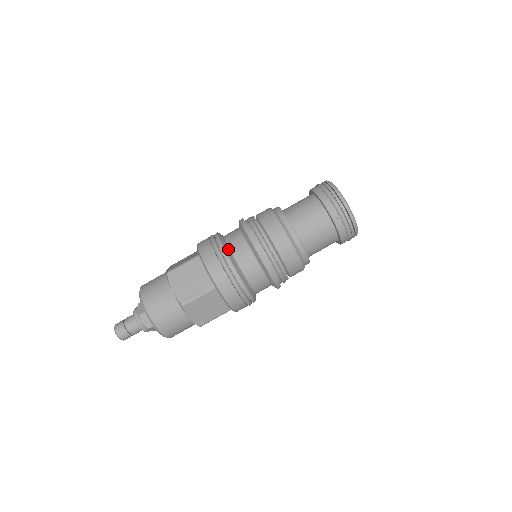
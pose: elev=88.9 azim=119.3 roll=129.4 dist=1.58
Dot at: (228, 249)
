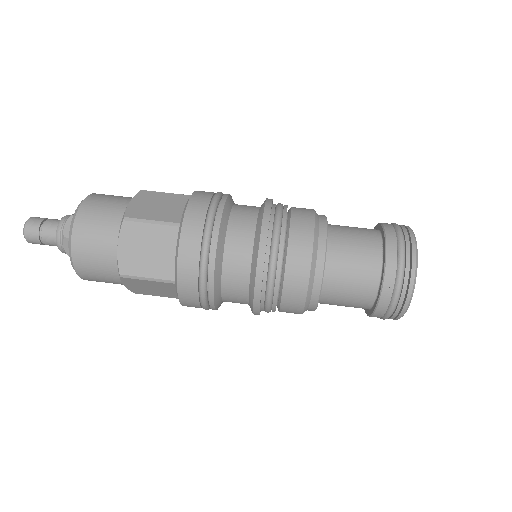
Dot at: (231, 204)
